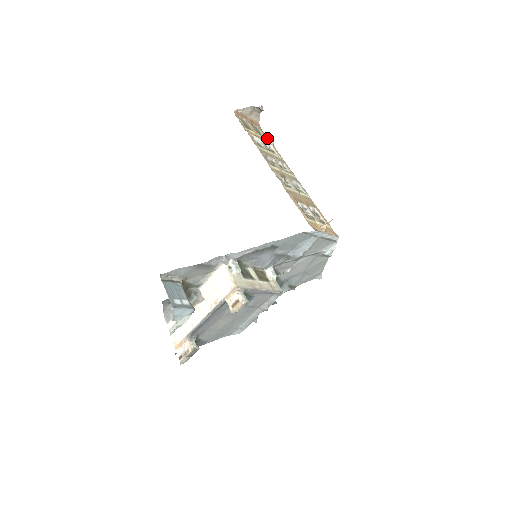
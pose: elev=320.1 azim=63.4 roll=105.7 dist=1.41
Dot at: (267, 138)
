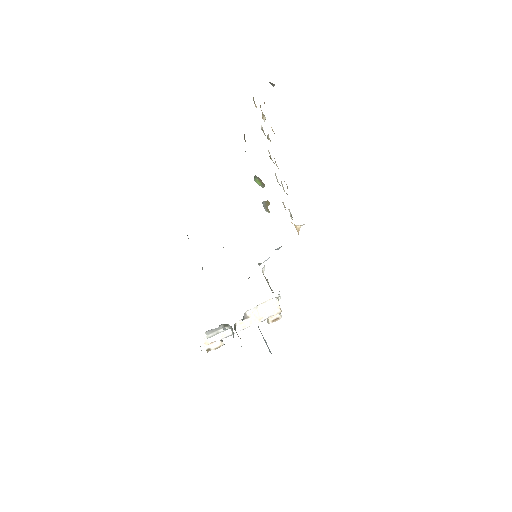
Dot at: (265, 118)
